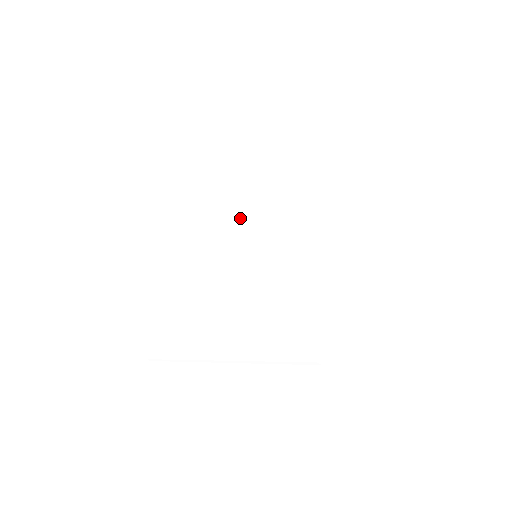
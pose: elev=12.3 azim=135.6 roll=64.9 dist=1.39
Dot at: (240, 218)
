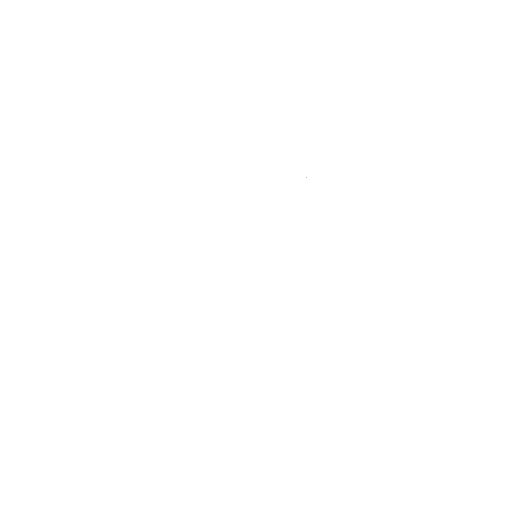
Dot at: (279, 207)
